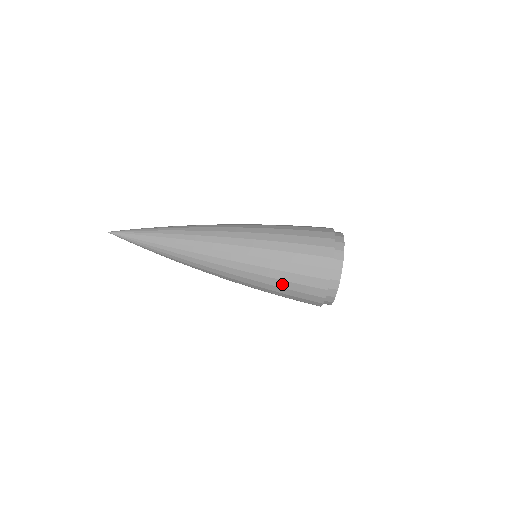
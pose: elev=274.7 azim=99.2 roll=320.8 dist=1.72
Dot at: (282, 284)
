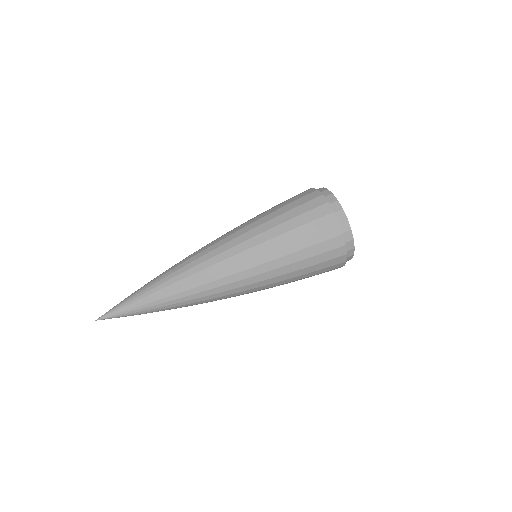
Dot at: (286, 227)
